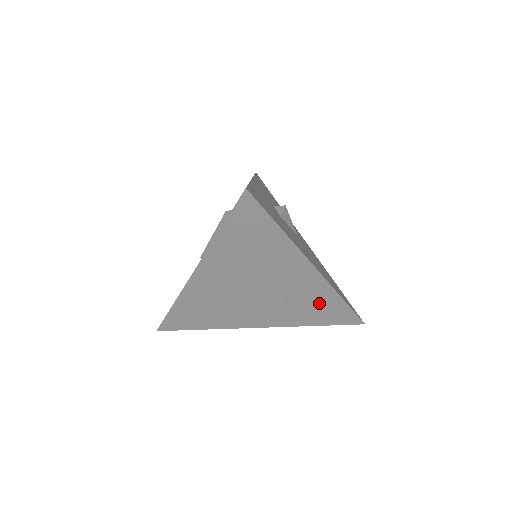
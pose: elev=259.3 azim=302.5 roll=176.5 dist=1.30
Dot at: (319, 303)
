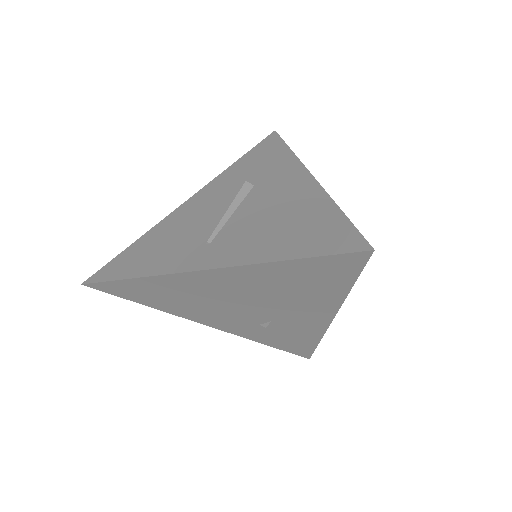
Dot at: (294, 336)
